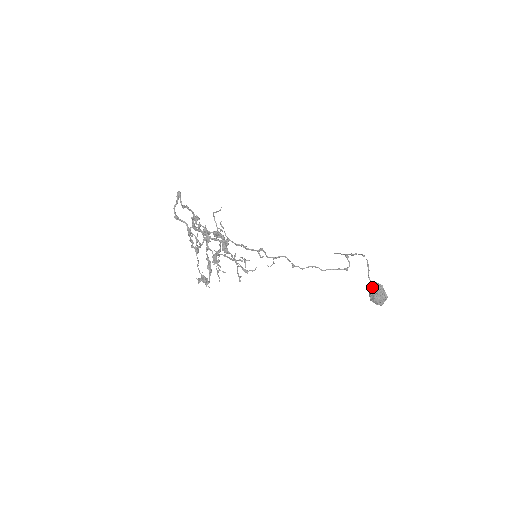
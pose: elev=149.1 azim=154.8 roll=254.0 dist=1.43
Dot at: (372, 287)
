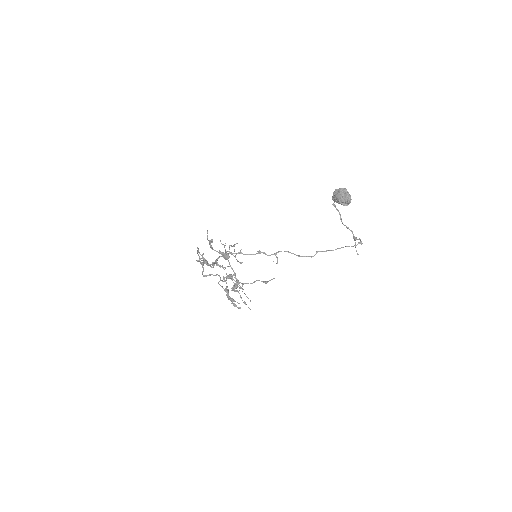
Dot at: (332, 196)
